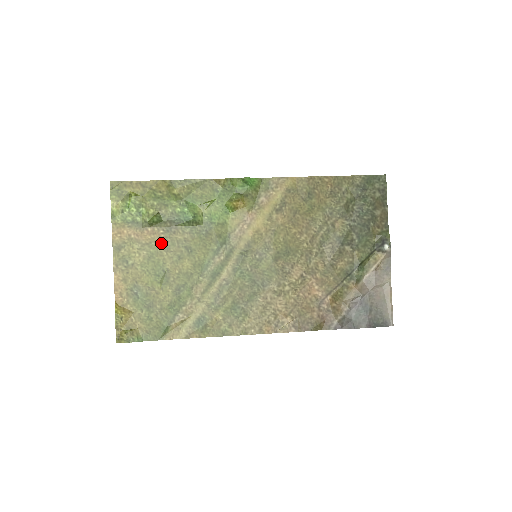
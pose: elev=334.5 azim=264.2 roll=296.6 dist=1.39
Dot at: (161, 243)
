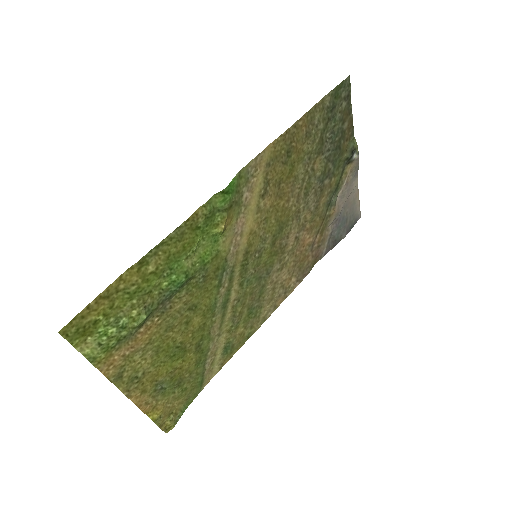
Dot at: (162, 329)
